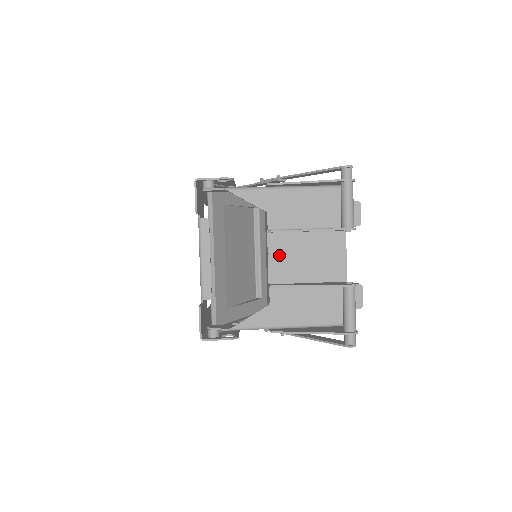
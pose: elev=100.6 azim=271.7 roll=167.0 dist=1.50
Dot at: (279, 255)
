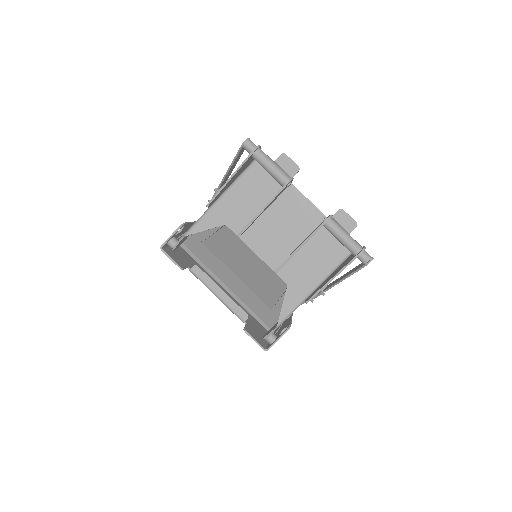
Dot at: (262, 245)
